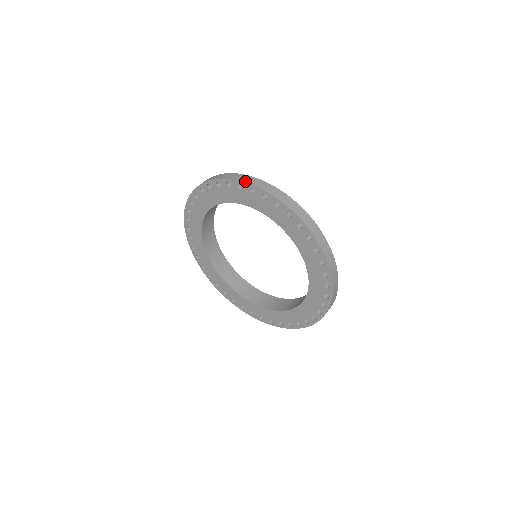
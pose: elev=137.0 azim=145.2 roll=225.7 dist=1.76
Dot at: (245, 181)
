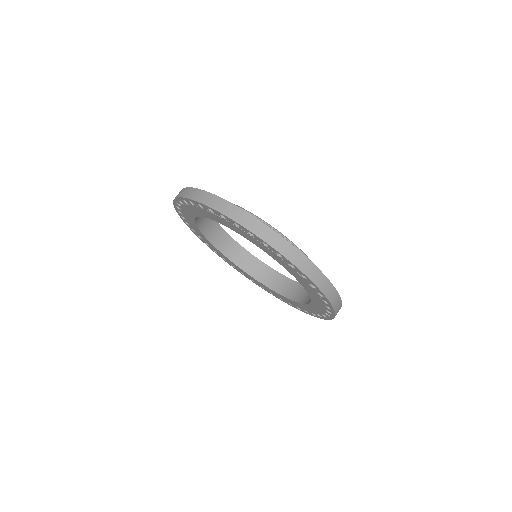
Dot at: (242, 224)
